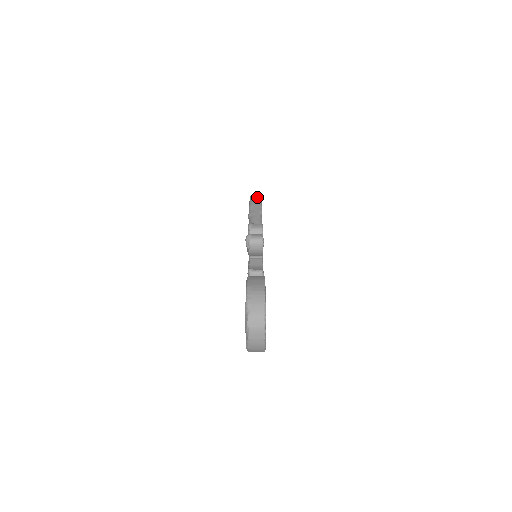
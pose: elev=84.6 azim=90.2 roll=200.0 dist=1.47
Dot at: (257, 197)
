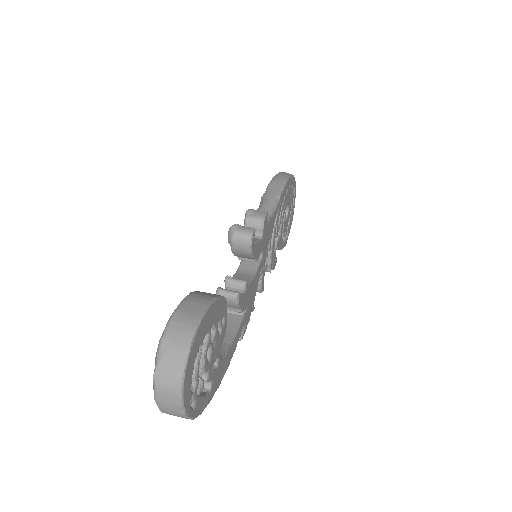
Dot at: (284, 175)
